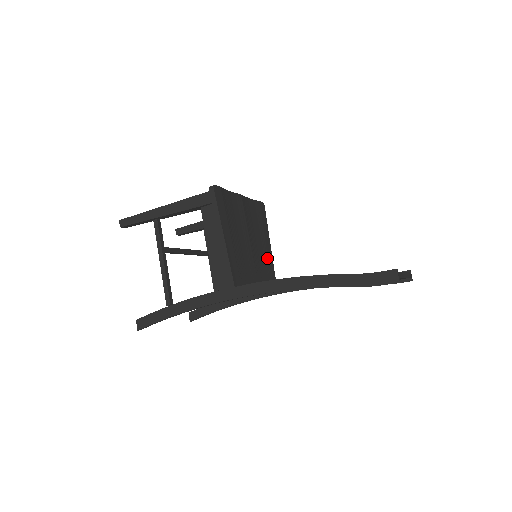
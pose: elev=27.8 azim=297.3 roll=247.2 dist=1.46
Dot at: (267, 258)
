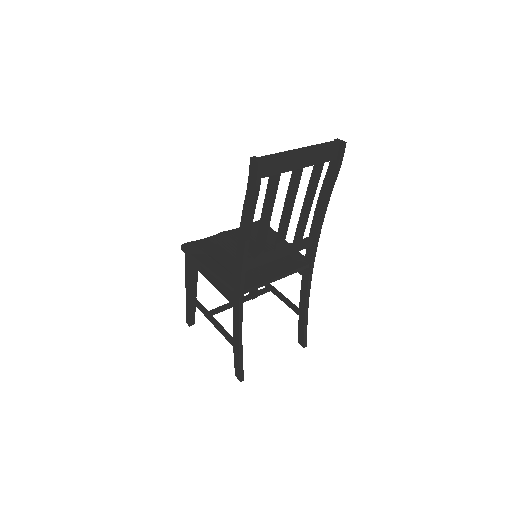
Dot at: occluded
